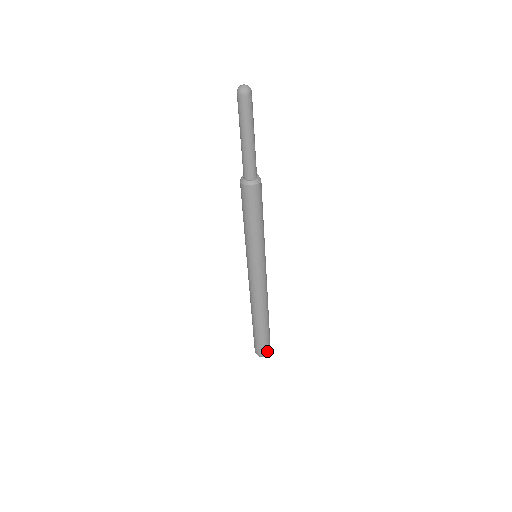
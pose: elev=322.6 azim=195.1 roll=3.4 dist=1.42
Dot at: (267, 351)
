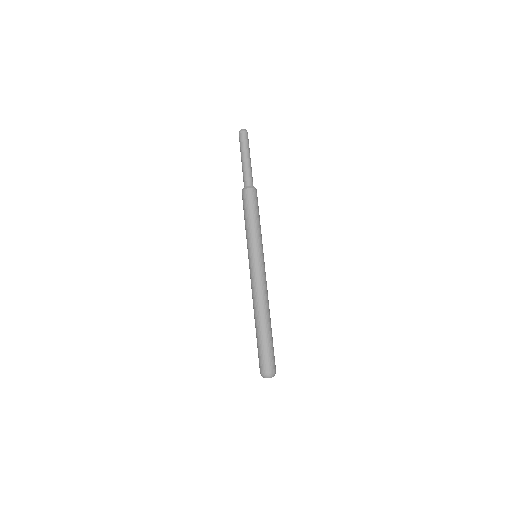
Dot at: (270, 367)
